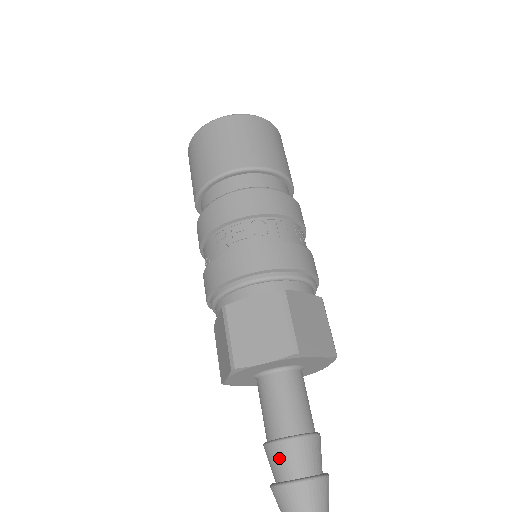
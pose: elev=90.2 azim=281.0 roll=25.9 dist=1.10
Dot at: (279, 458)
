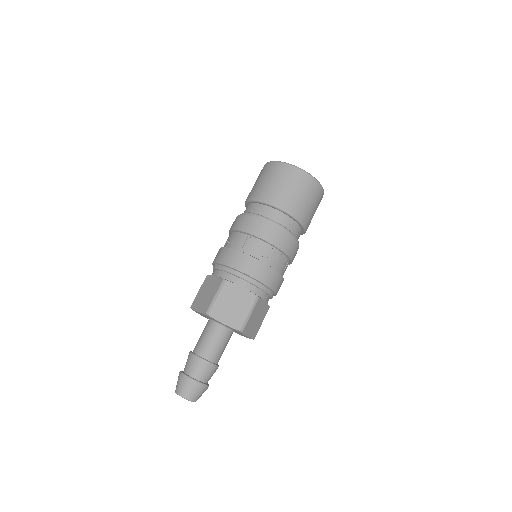
Dot at: (195, 365)
